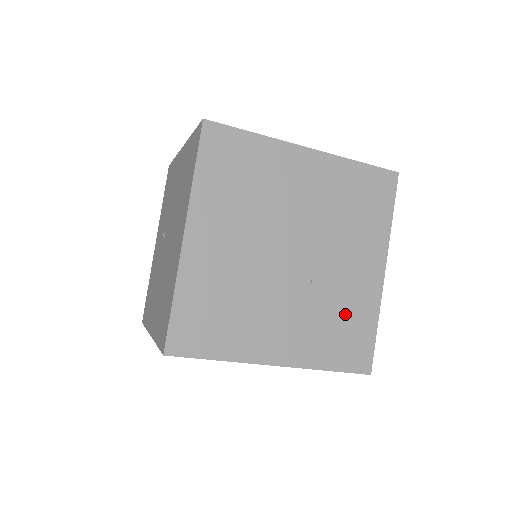
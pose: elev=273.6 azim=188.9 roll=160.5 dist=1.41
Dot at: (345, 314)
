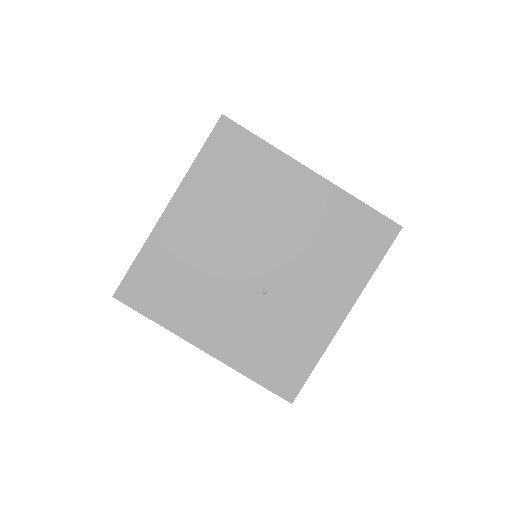
Dot at: (288, 336)
